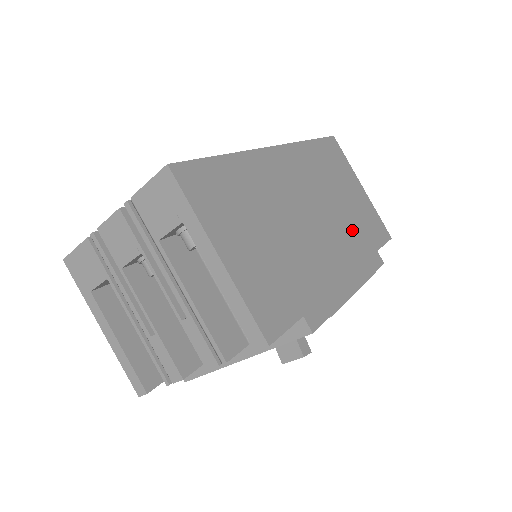
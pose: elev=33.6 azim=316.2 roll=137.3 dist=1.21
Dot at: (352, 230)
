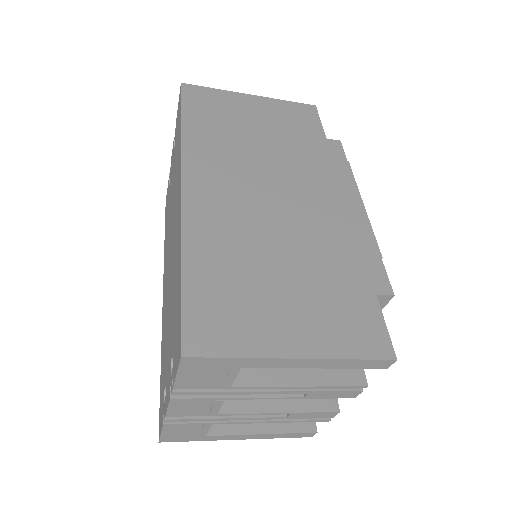
Dot at: (298, 153)
